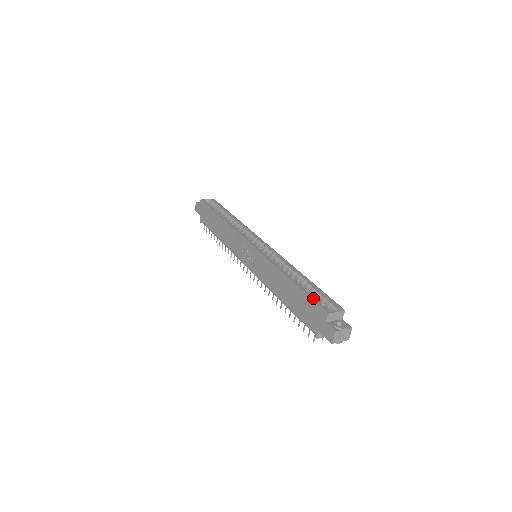
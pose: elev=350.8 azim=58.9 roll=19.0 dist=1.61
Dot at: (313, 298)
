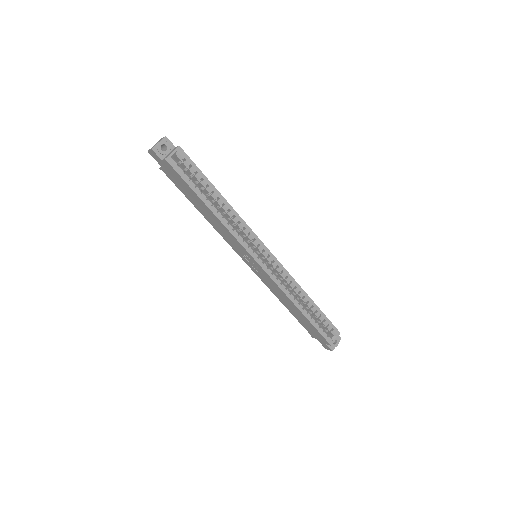
Dot at: (320, 332)
